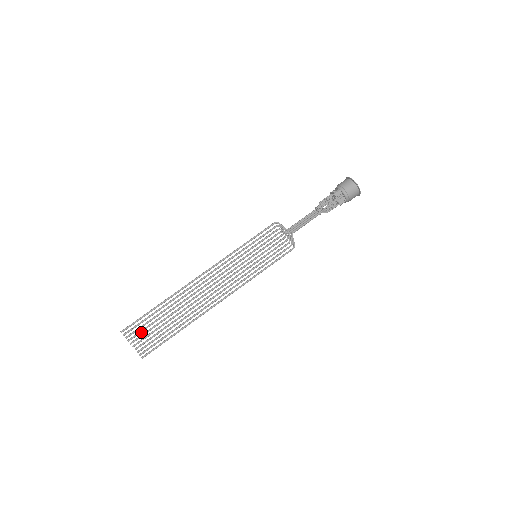
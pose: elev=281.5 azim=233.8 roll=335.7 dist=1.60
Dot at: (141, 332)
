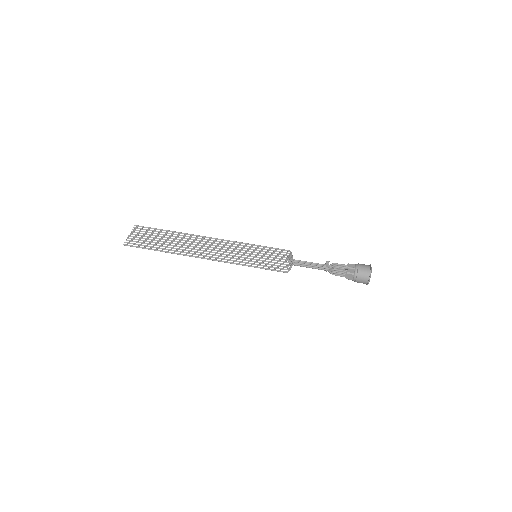
Dot at: (143, 234)
